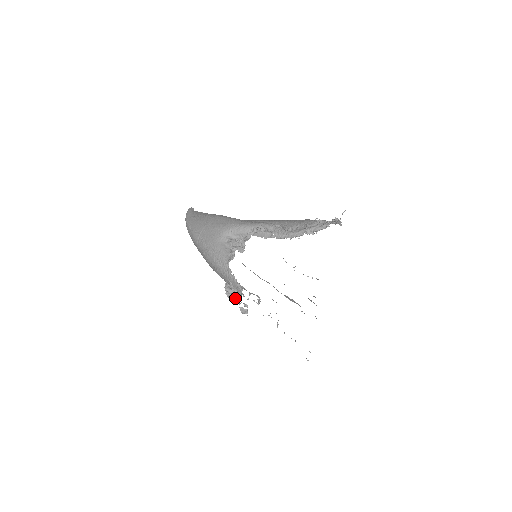
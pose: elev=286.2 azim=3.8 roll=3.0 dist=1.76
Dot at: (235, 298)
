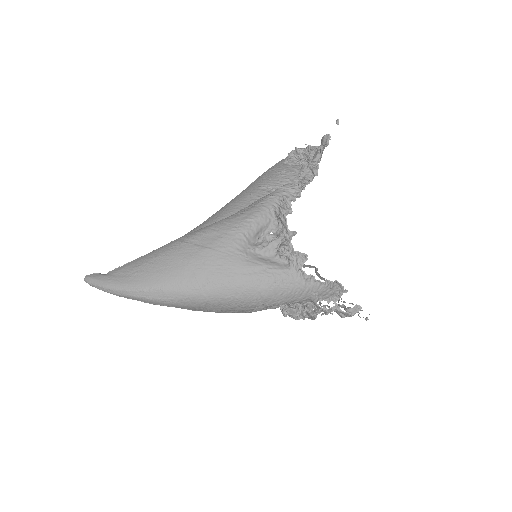
Dot at: (330, 308)
